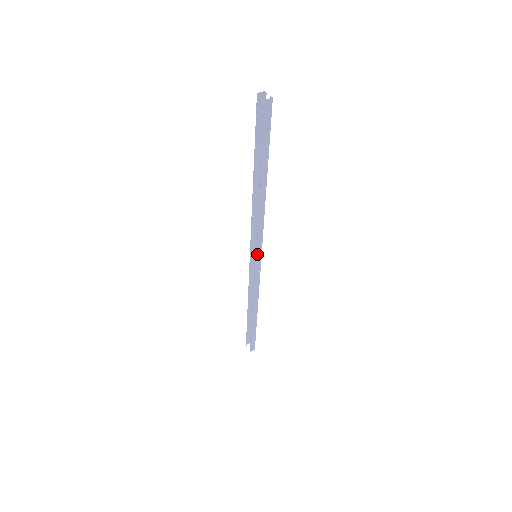
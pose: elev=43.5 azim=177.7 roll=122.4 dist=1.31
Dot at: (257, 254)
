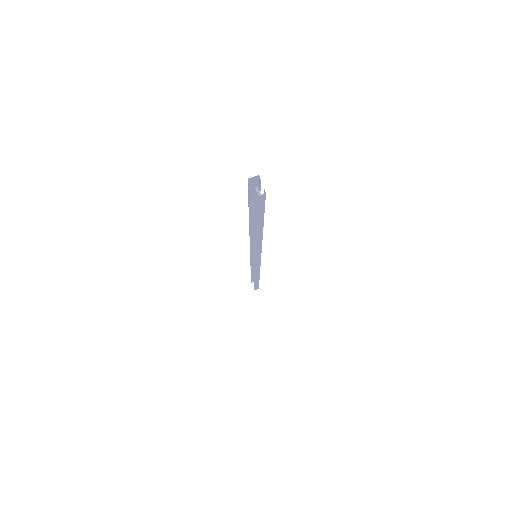
Dot at: (255, 260)
